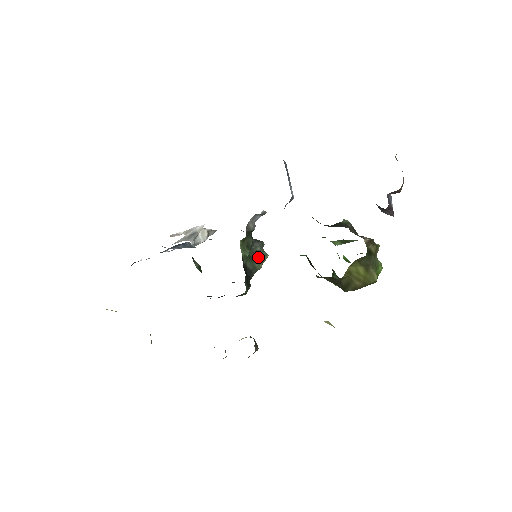
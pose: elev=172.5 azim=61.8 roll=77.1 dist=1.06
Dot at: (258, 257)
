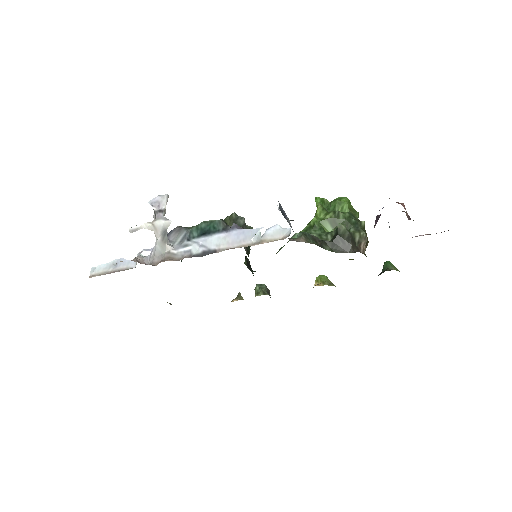
Dot at: occluded
